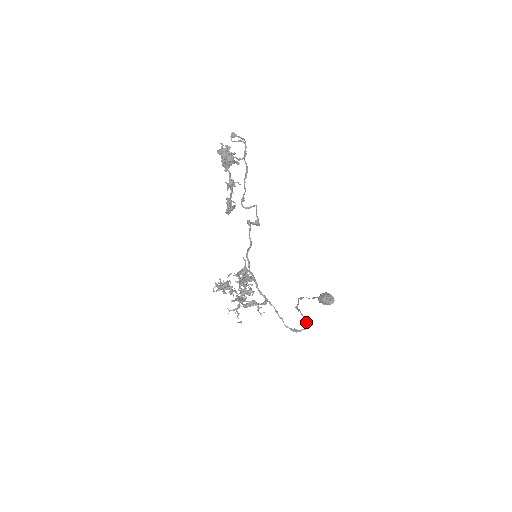
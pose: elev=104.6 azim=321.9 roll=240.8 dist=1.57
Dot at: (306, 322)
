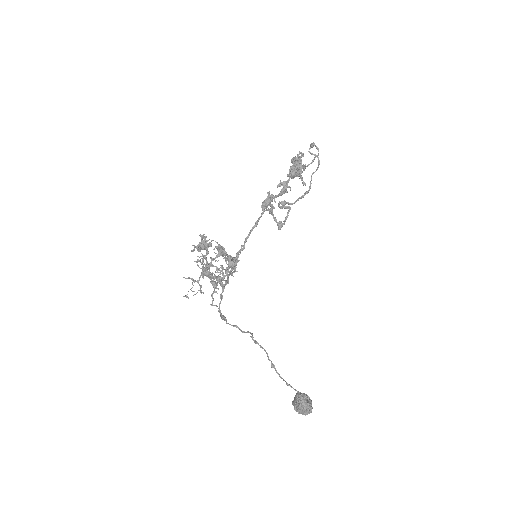
Dot at: (244, 331)
